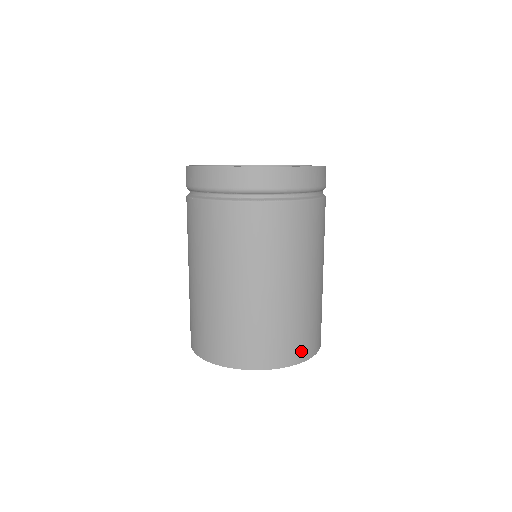
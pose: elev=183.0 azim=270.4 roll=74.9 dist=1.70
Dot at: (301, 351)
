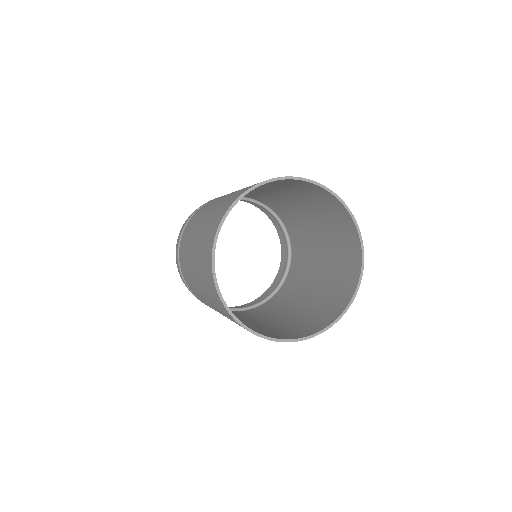
Dot at: (351, 227)
